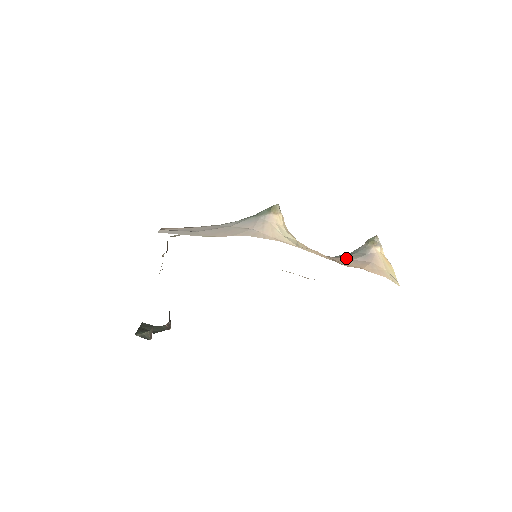
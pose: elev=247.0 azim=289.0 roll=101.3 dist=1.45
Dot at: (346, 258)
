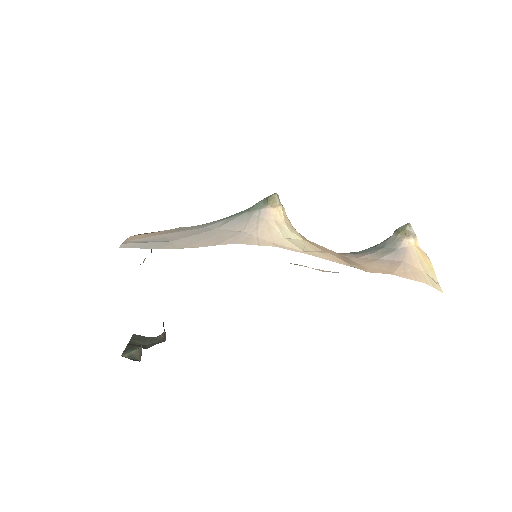
Dot at: (370, 257)
